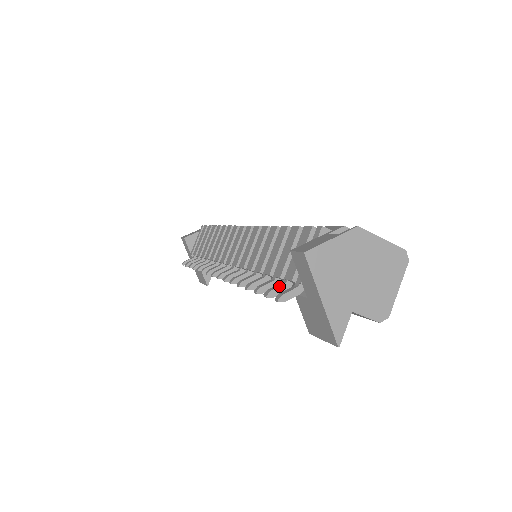
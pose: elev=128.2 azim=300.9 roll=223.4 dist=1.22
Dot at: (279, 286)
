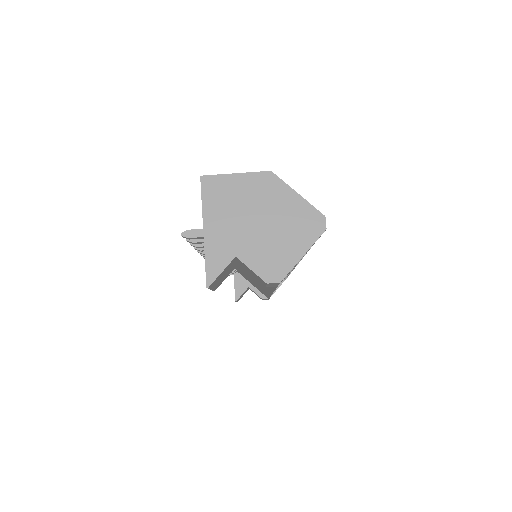
Dot at: occluded
